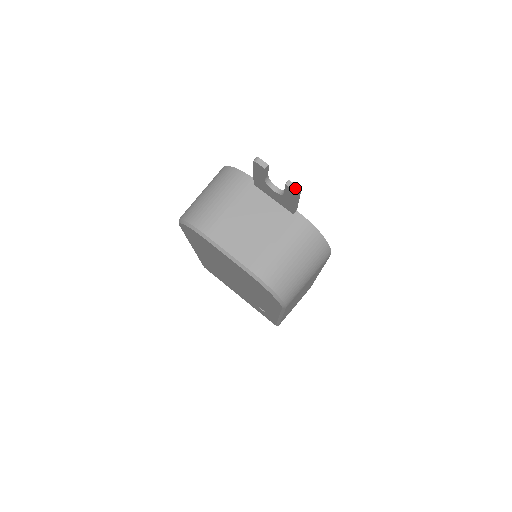
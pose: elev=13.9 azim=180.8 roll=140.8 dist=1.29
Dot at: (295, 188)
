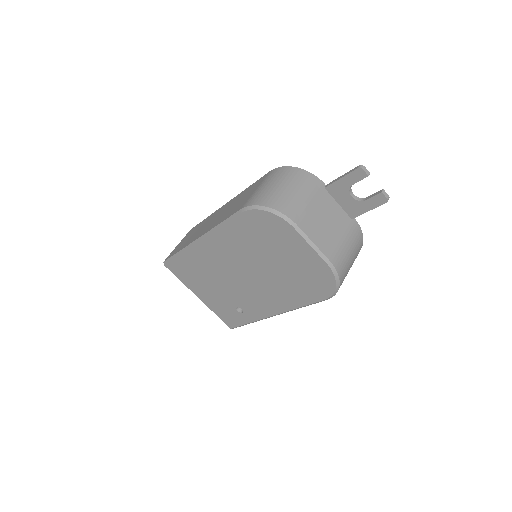
Dot at: (388, 197)
